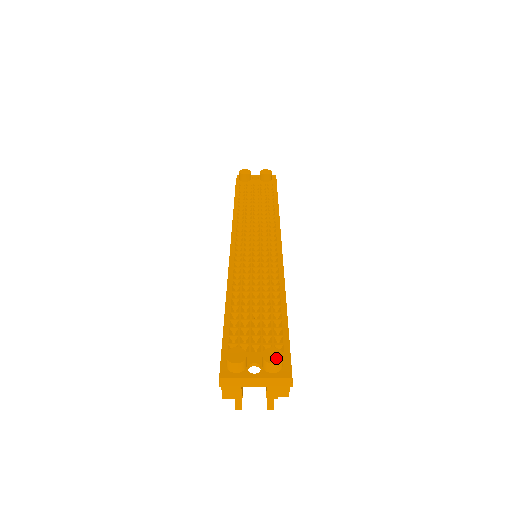
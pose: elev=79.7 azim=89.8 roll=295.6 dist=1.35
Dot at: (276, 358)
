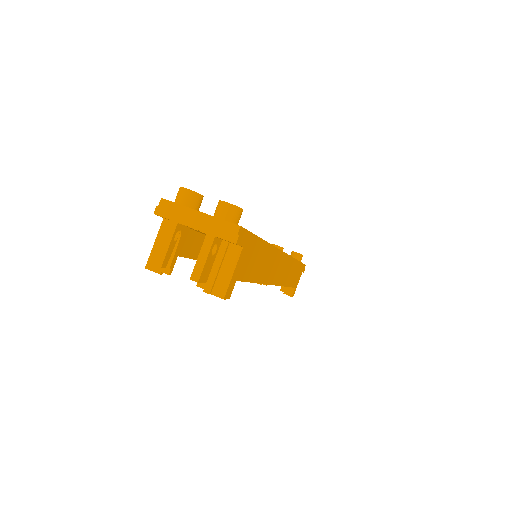
Dot at: (234, 205)
